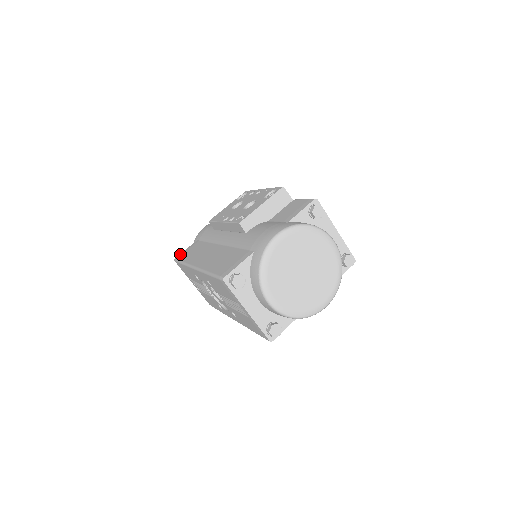
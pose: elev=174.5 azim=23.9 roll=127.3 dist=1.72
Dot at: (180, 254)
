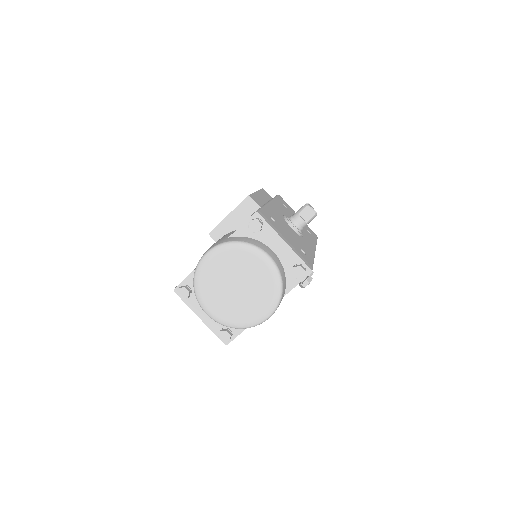
Dot at: occluded
